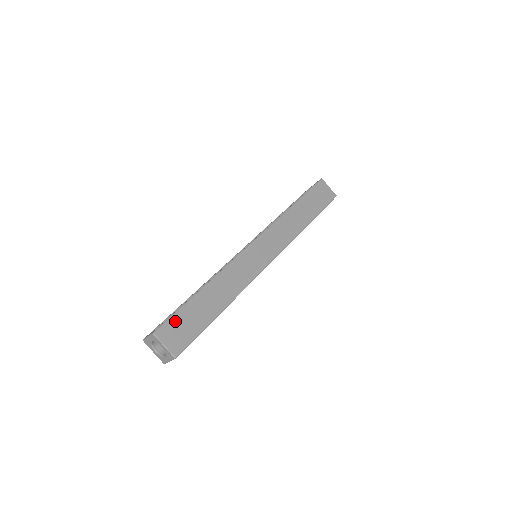
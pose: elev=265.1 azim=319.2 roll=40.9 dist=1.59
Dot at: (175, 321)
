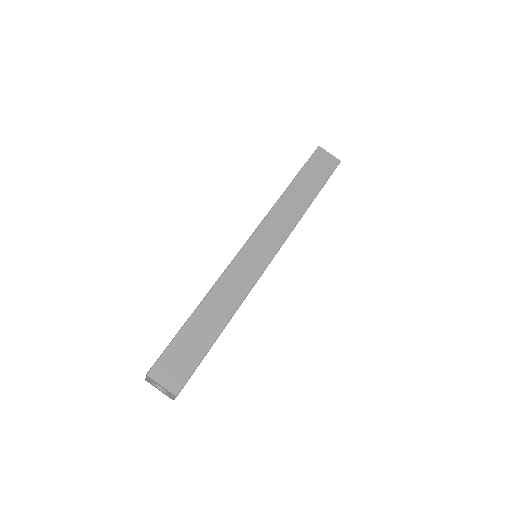
Dot at: (169, 355)
